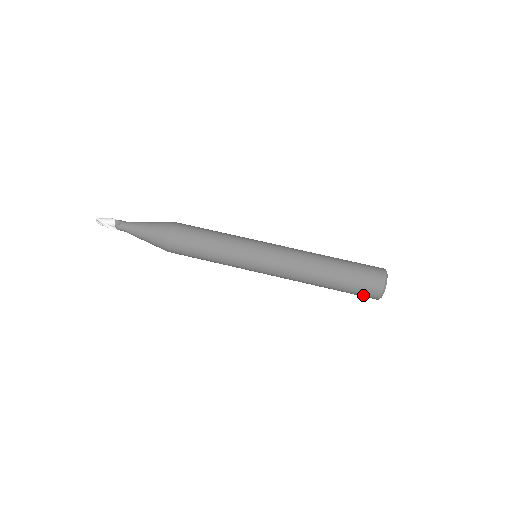
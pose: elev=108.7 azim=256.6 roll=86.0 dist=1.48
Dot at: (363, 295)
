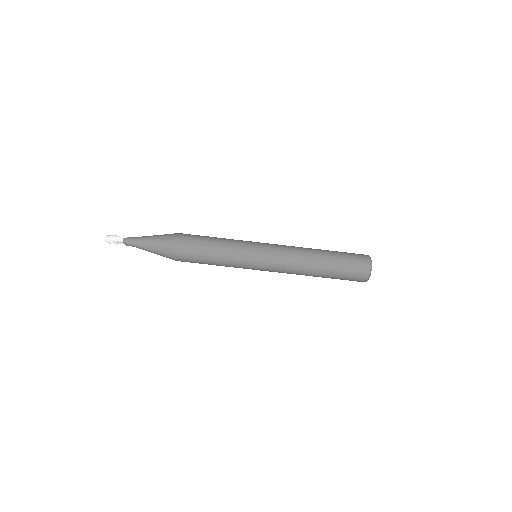
Dot at: occluded
